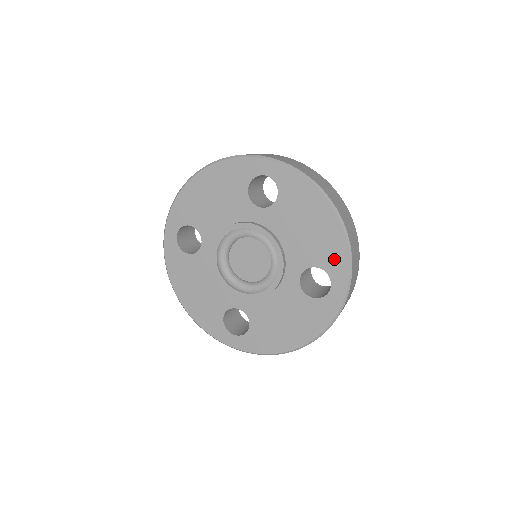
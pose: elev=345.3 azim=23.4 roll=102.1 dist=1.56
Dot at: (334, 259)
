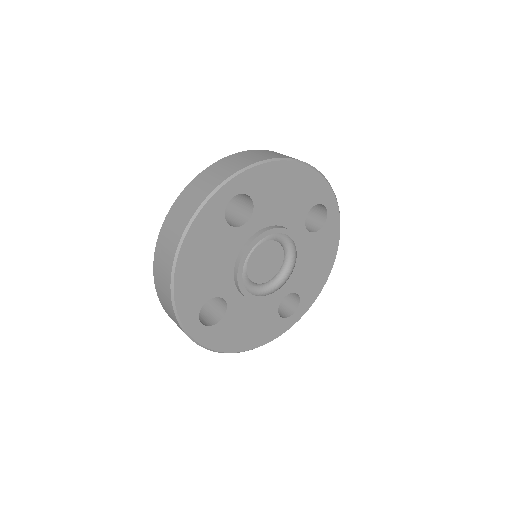
Dot at: (310, 295)
